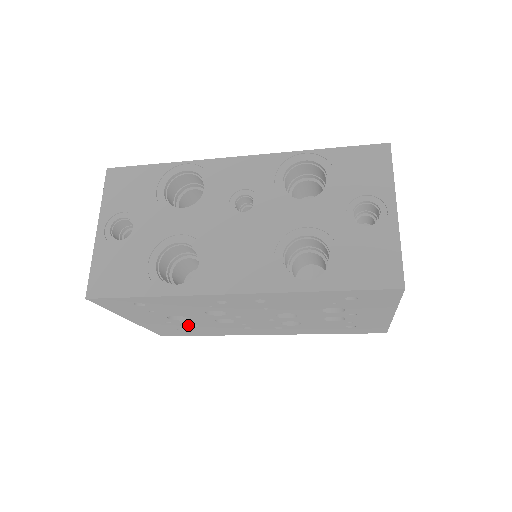
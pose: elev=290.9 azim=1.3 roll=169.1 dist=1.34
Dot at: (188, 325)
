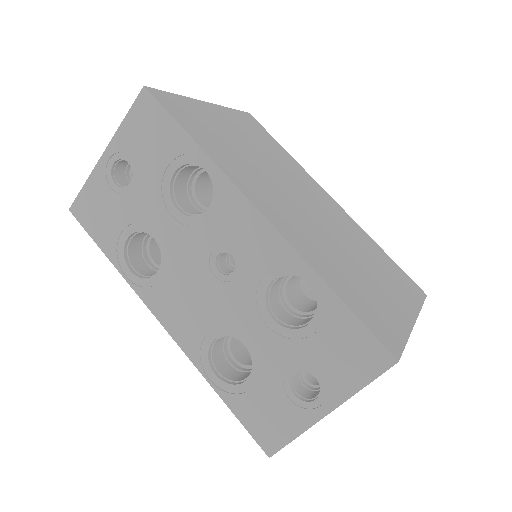
Dot at: occluded
